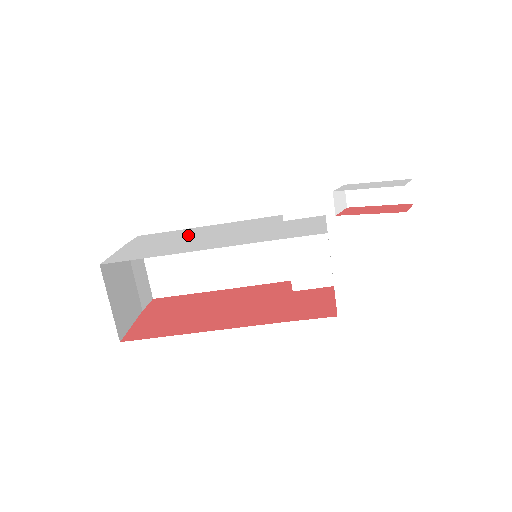
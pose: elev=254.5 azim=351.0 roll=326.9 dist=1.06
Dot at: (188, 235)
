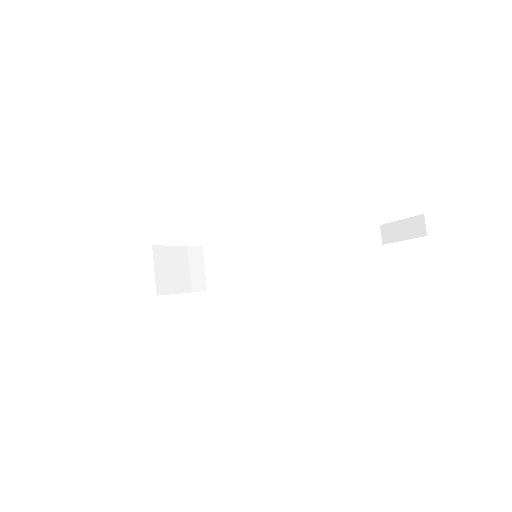
Dot at: occluded
